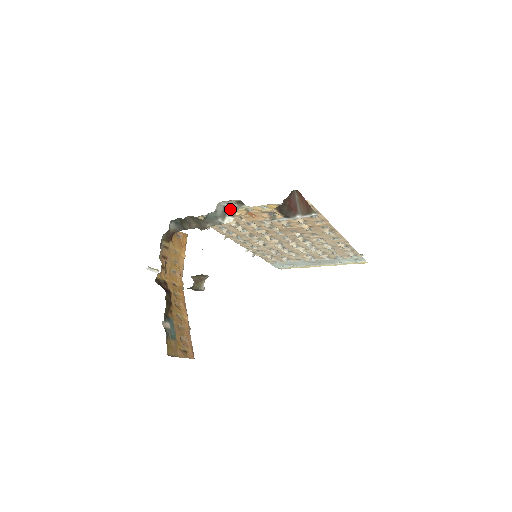
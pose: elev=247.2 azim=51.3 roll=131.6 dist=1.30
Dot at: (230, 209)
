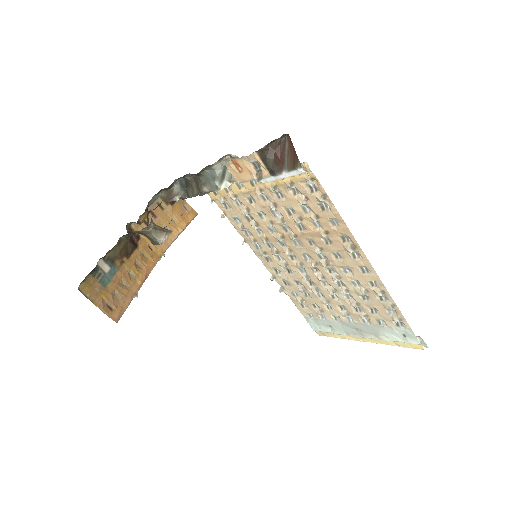
Dot at: occluded
